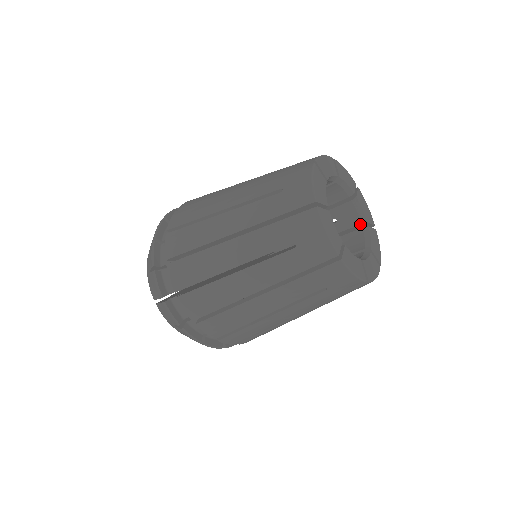
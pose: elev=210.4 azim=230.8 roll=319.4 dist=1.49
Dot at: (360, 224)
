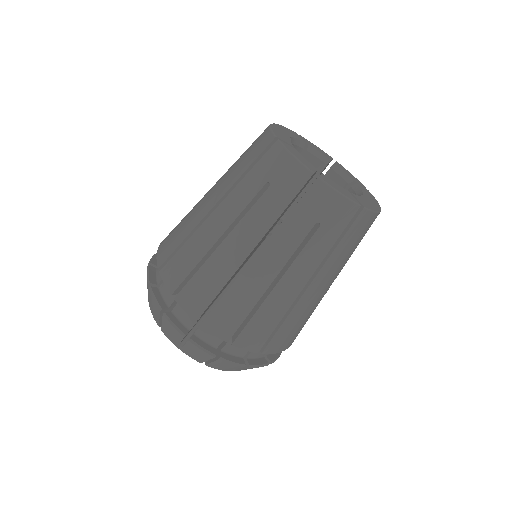
Dot at: occluded
